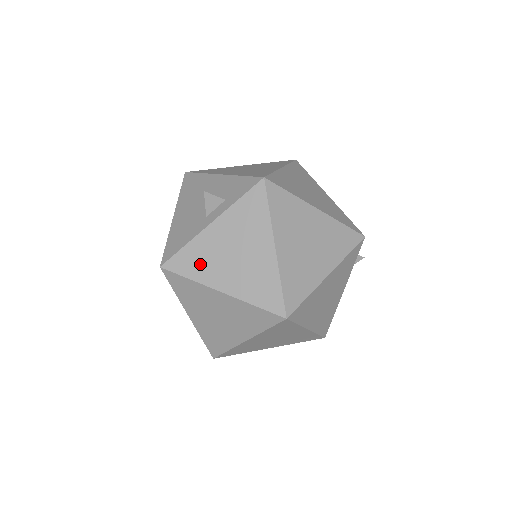
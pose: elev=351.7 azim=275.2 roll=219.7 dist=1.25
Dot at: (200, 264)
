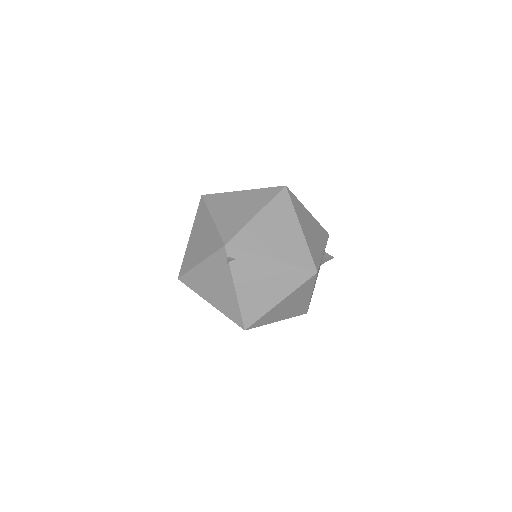
Dot at: occluded
